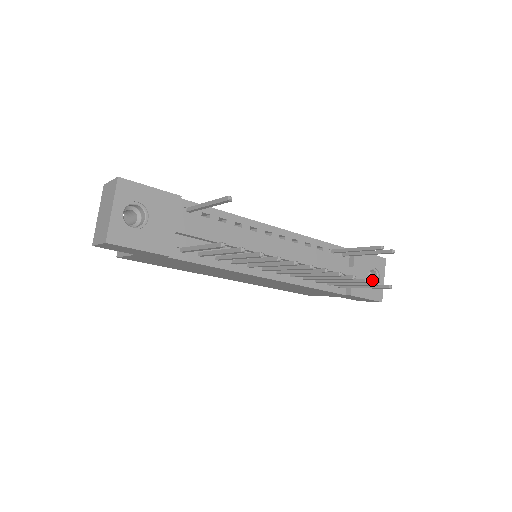
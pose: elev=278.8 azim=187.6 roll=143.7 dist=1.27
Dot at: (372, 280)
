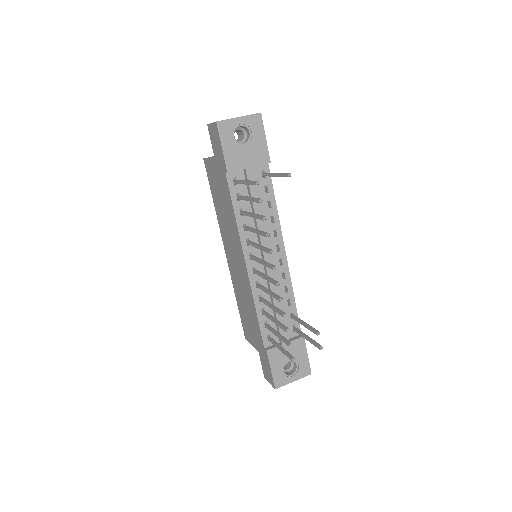
Dot at: (288, 372)
